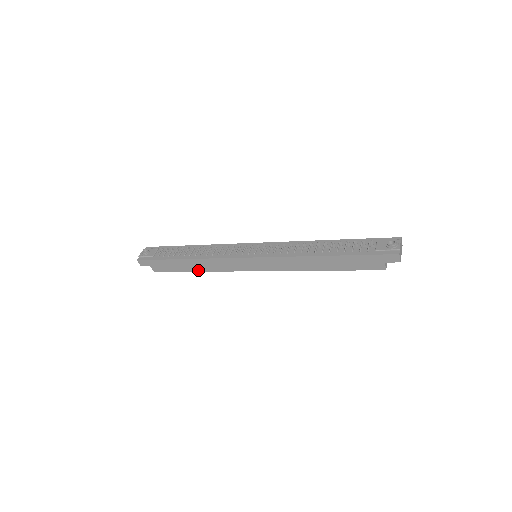
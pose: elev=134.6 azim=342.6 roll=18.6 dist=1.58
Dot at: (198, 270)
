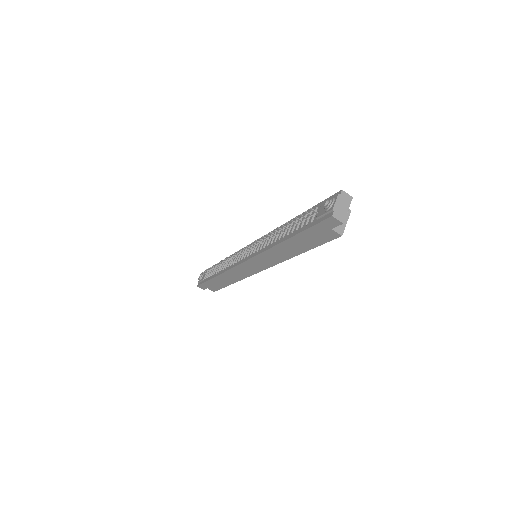
Dot at: (231, 282)
